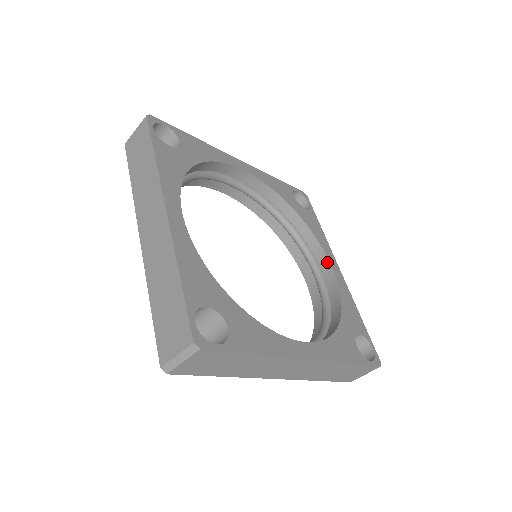
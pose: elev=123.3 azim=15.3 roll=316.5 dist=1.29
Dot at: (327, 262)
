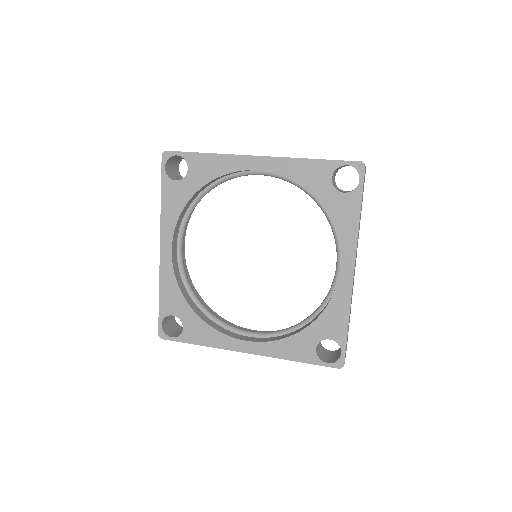
Dot at: (340, 262)
